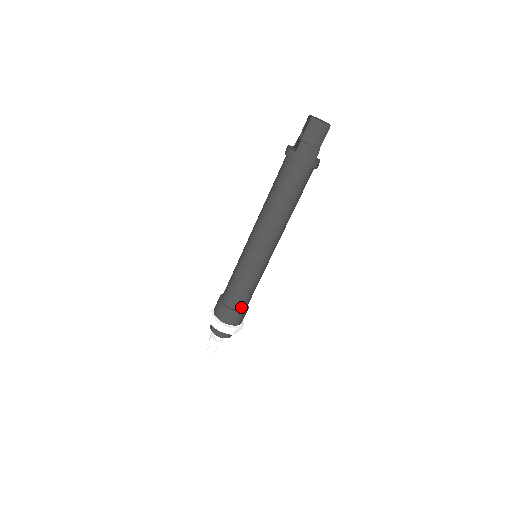
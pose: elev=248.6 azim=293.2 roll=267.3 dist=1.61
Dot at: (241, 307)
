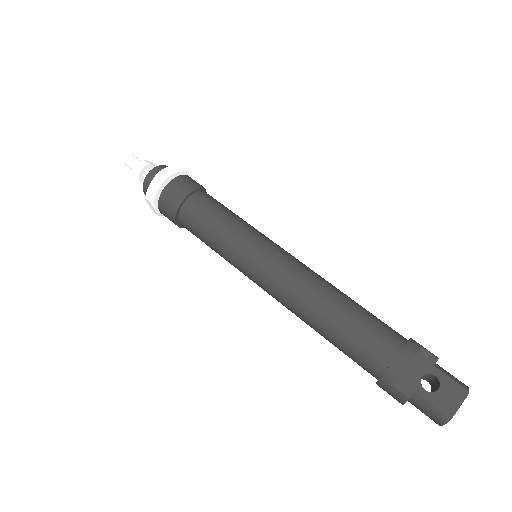
Dot at: occluded
